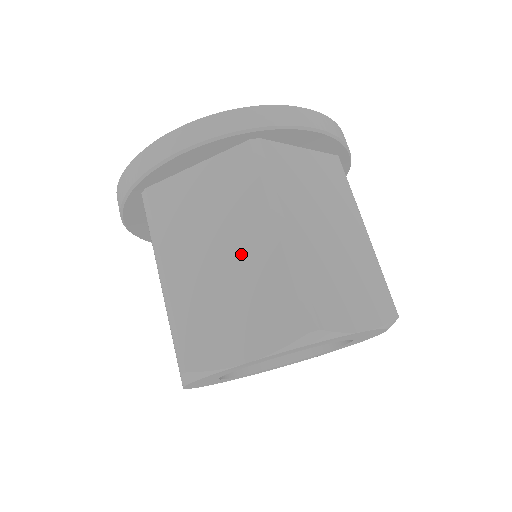
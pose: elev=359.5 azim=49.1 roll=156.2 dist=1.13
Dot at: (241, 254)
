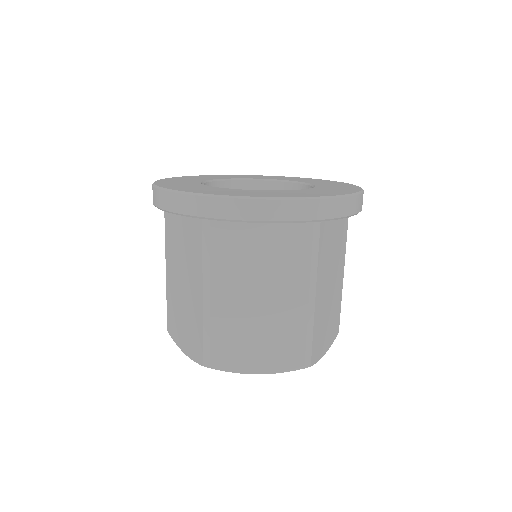
Dot at: (189, 293)
